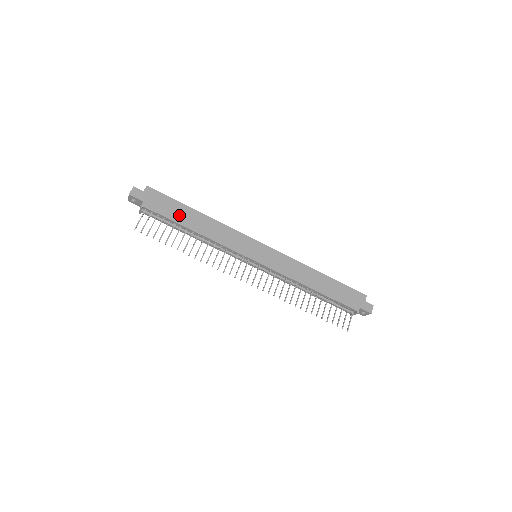
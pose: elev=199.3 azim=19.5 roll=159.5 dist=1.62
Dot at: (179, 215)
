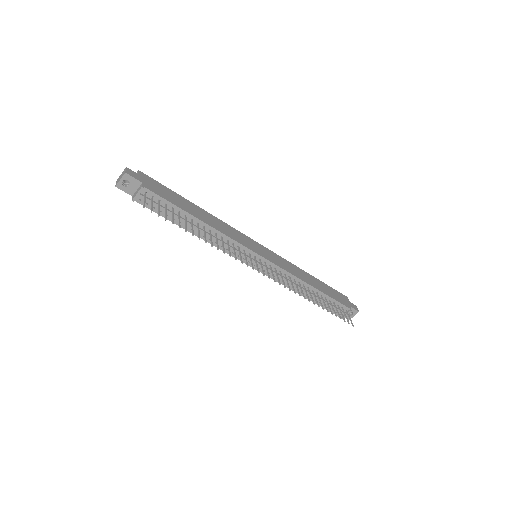
Dot at: (181, 203)
